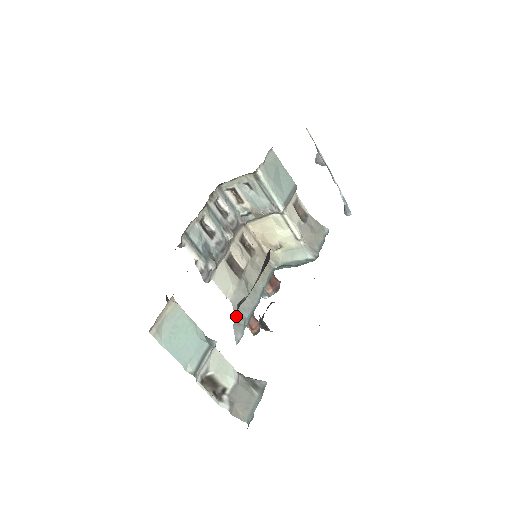
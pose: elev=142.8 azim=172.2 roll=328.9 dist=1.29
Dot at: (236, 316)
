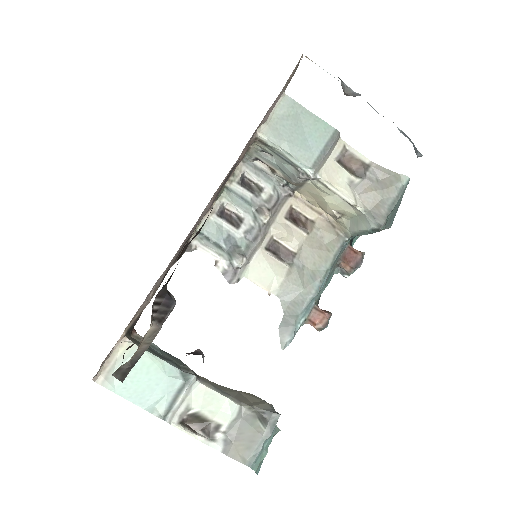
Dot at: (285, 314)
